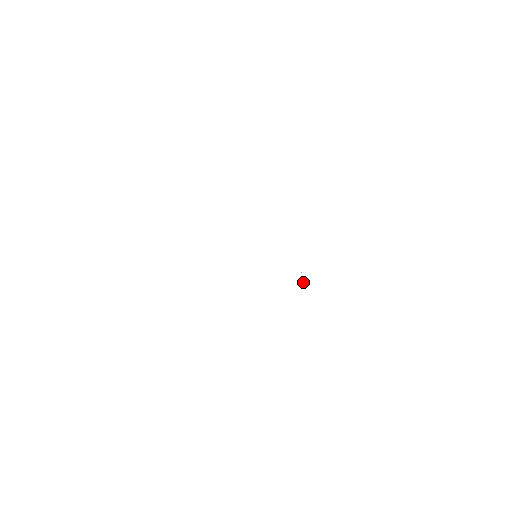
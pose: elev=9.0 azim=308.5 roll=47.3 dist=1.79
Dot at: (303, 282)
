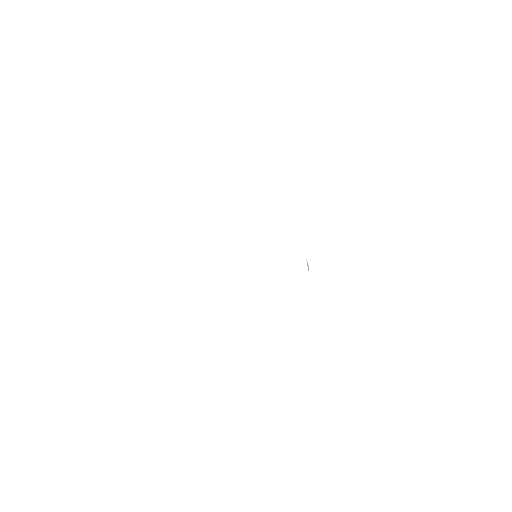
Dot at: (308, 269)
